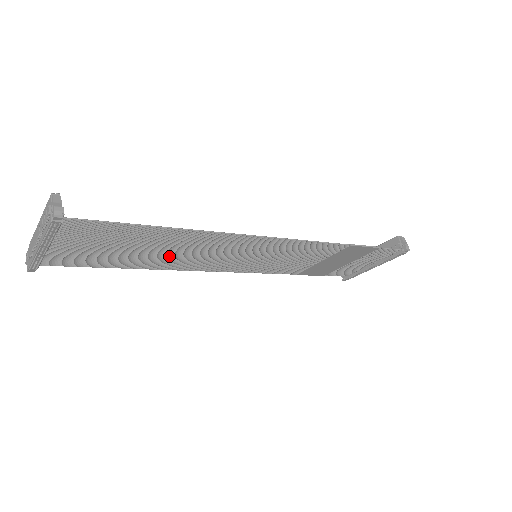
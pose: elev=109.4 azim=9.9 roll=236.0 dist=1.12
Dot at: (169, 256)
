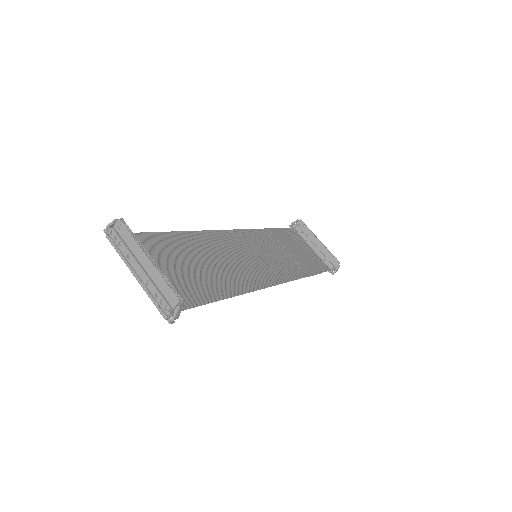
Dot at: (207, 255)
